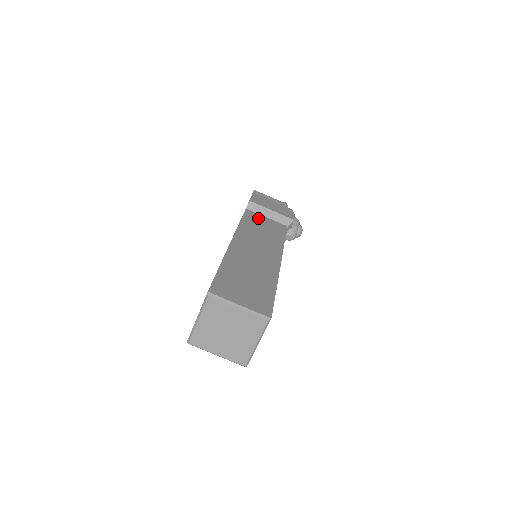
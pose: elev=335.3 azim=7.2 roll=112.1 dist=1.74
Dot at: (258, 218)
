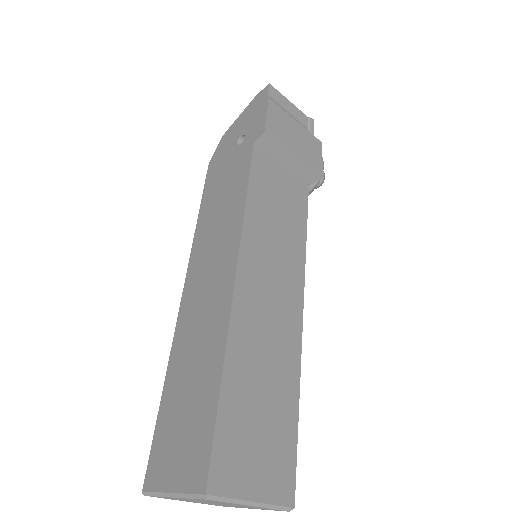
Dot at: (271, 172)
